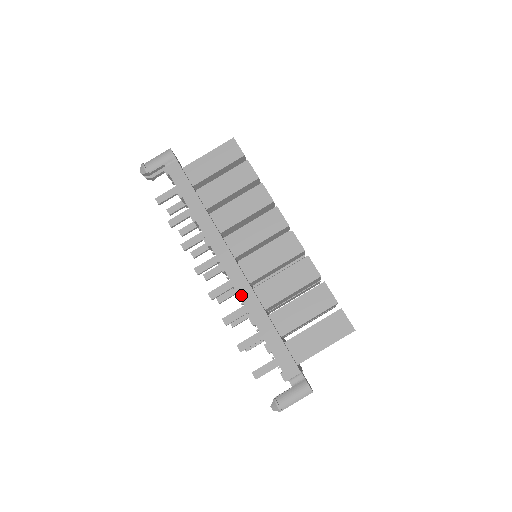
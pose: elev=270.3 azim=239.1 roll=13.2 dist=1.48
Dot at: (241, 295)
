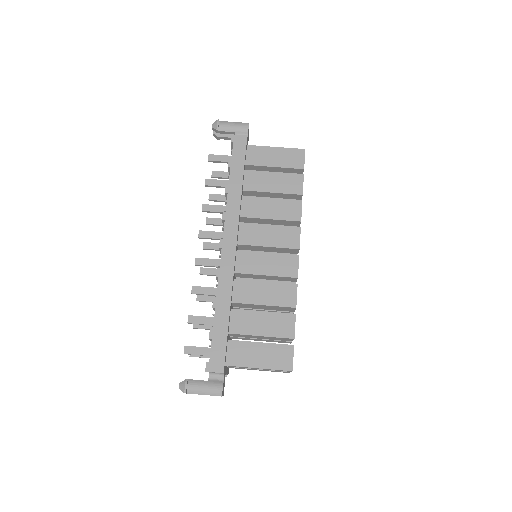
Dot at: (221, 277)
